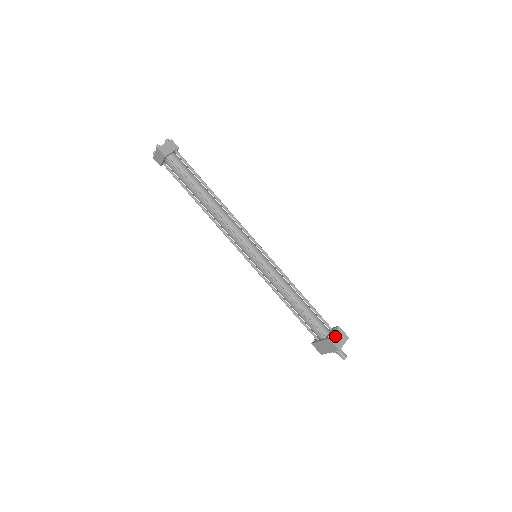
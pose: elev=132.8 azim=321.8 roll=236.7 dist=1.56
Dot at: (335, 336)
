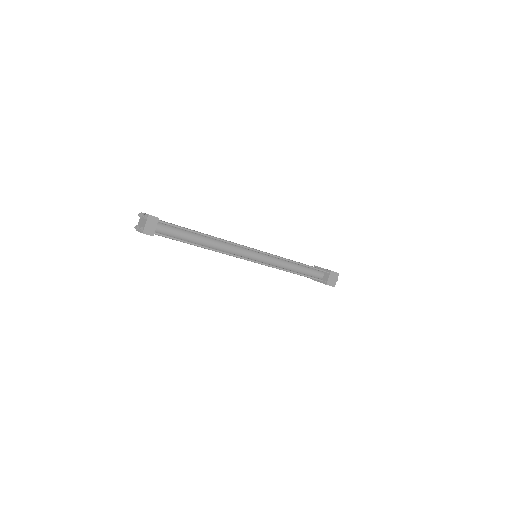
Dot at: (330, 280)
